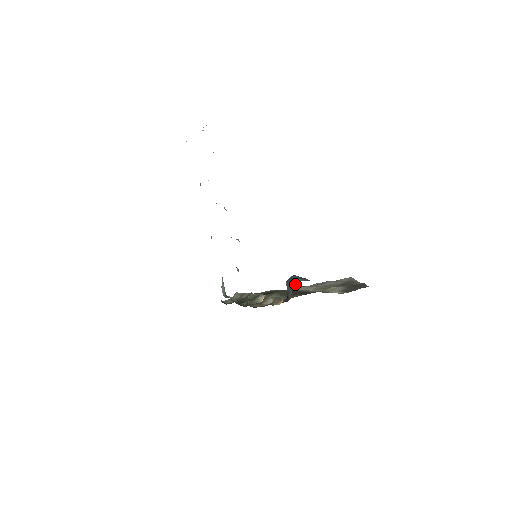
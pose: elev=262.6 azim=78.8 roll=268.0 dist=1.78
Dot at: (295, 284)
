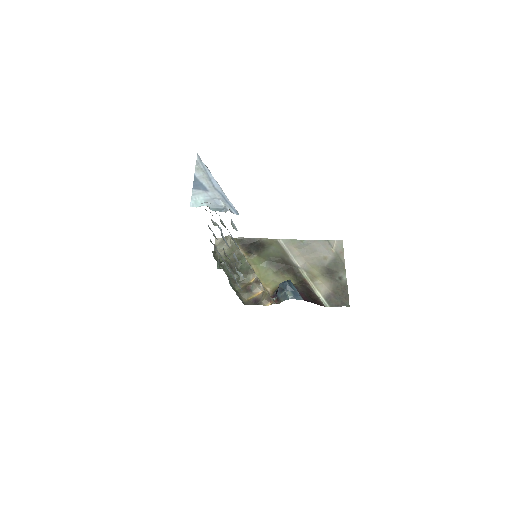
Dot at: (286, 299)
